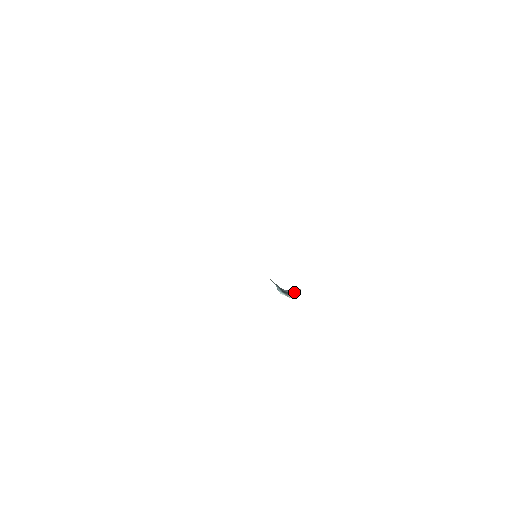
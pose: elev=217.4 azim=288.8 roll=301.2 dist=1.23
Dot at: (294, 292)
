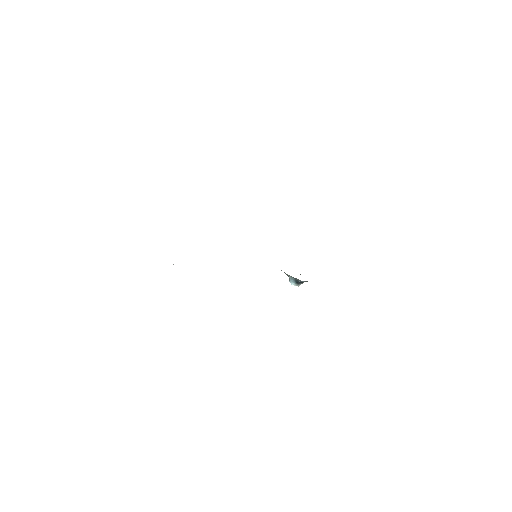
Dot at: (306, 281)
